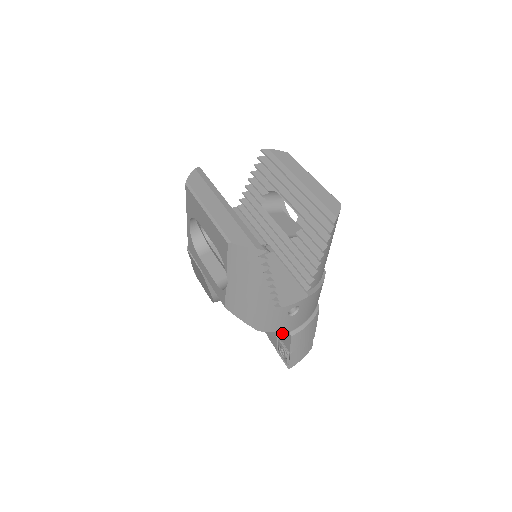
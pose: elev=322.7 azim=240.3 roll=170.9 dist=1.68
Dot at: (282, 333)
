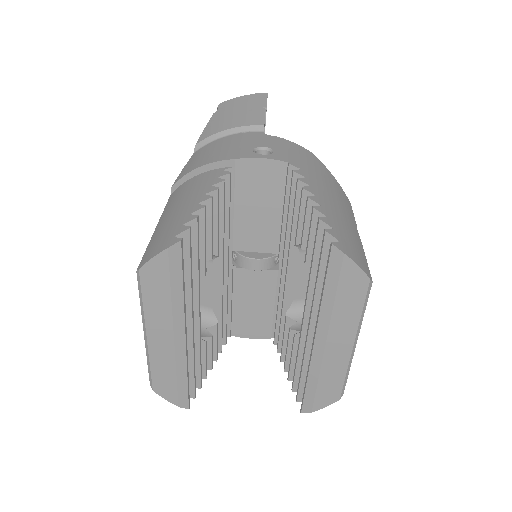
Dot at: occluded
